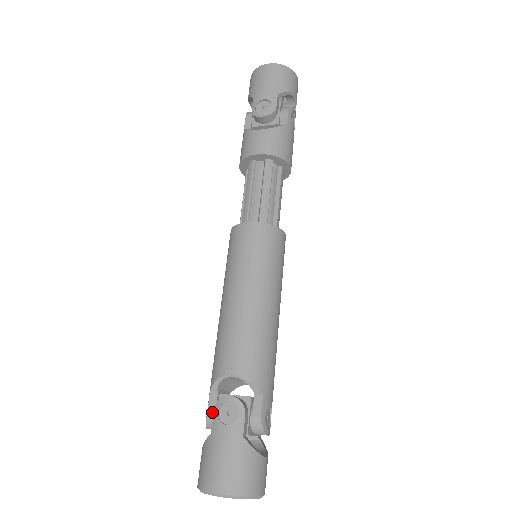
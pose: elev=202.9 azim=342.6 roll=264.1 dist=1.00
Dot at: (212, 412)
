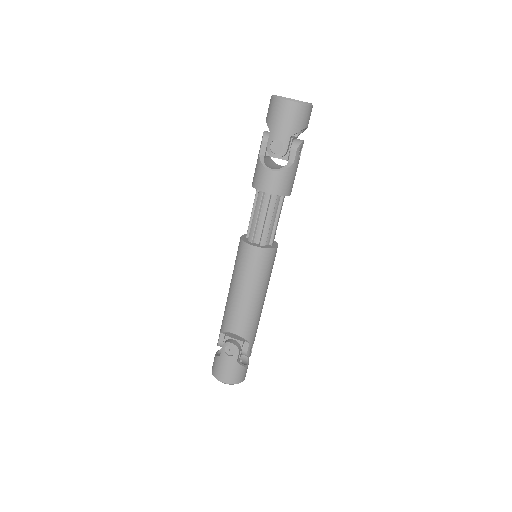
Dot at: (221, 343)
